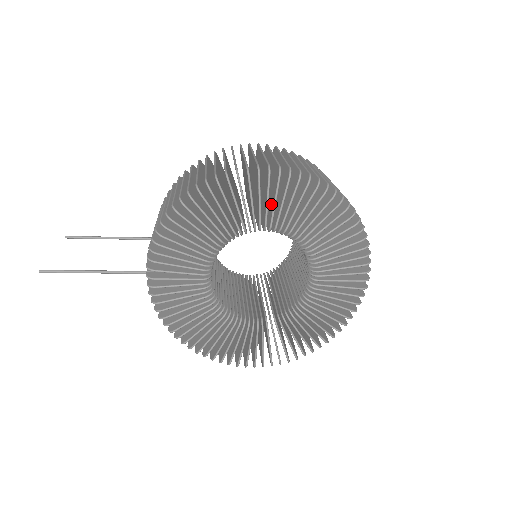
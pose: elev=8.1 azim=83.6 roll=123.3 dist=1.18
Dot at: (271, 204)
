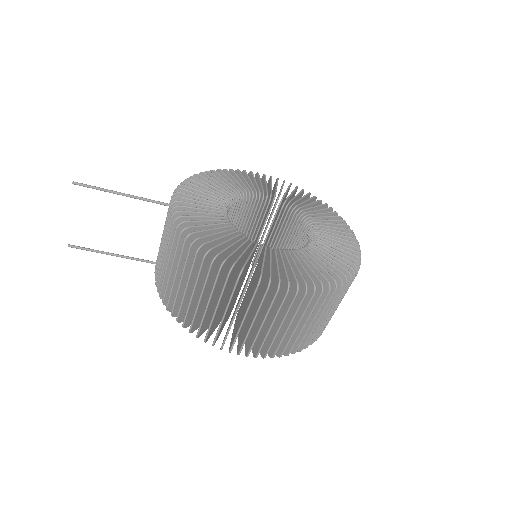
Dot at: occluded
